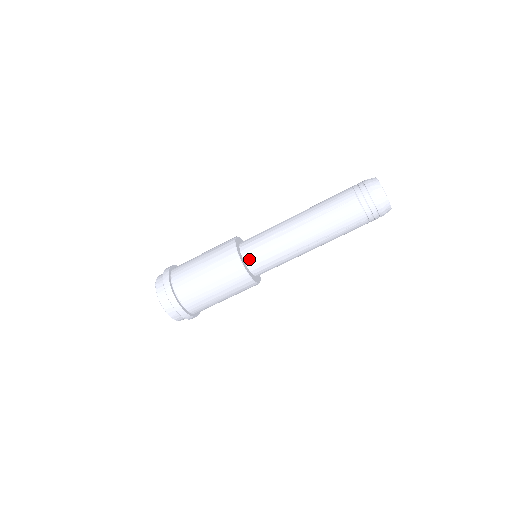
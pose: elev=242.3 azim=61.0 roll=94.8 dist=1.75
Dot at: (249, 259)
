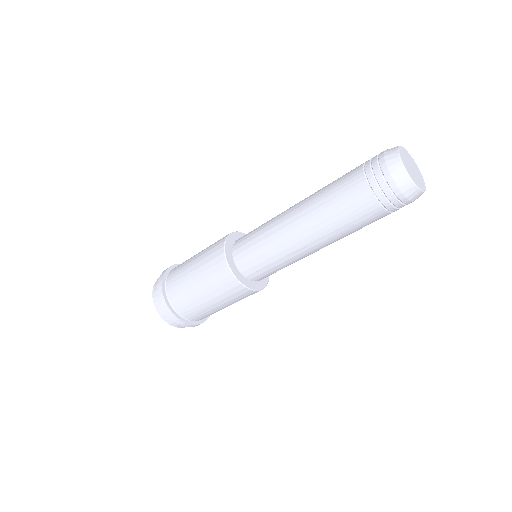
Dot at: (259, 279)
